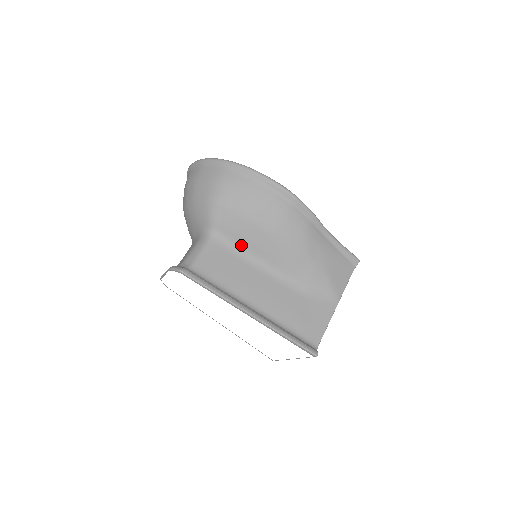
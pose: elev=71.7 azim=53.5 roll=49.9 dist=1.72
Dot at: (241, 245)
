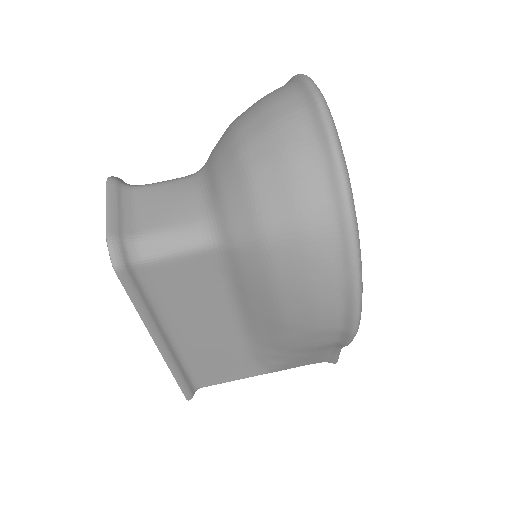
Dot at: (235, 285)
